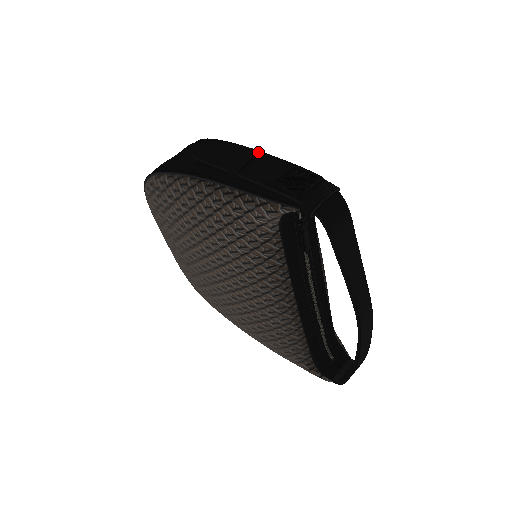
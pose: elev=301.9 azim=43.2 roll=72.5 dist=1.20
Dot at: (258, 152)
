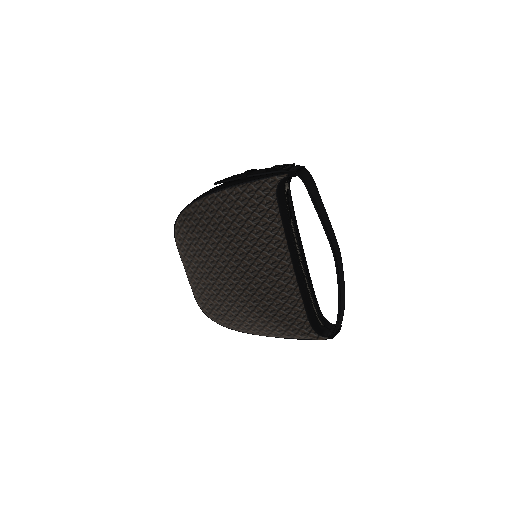
Dot at: occluded
